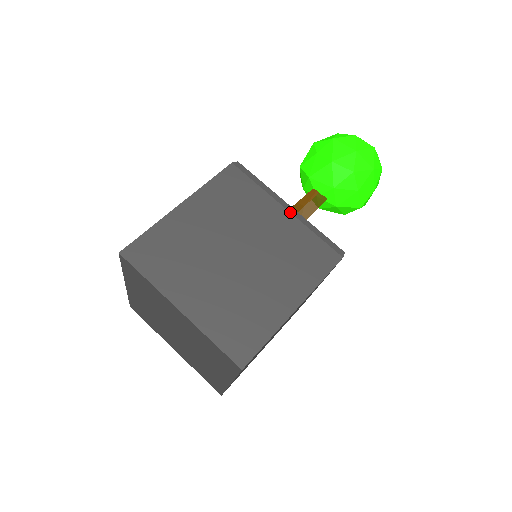
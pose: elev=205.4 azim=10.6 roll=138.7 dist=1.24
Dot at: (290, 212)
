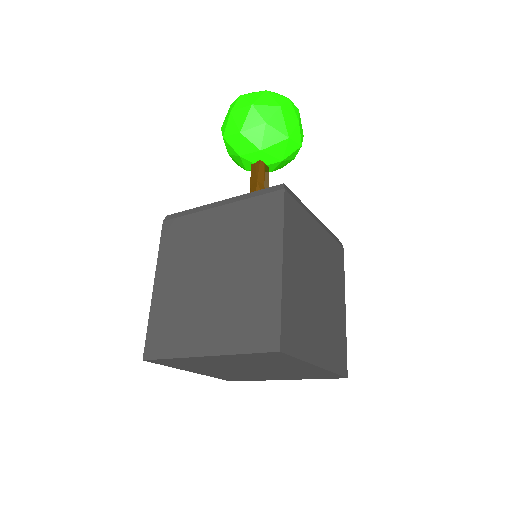
Dot at: (320, 224)
